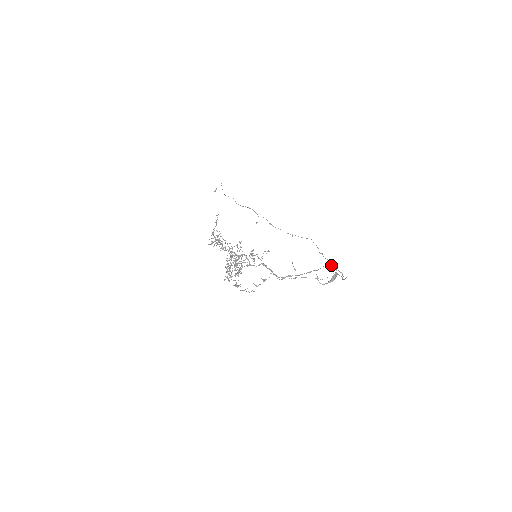
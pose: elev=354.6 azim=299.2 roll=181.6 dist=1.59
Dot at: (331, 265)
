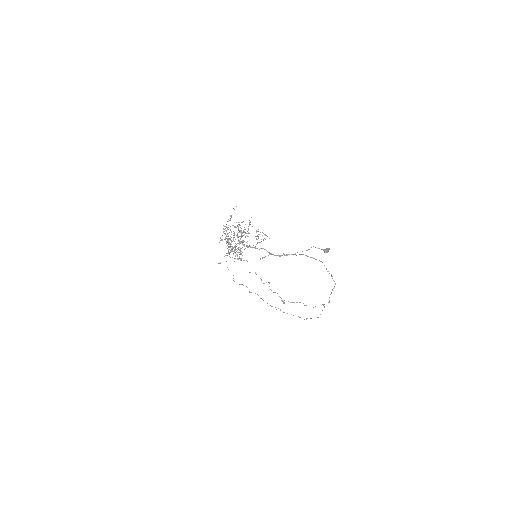
Dot at: occluded
